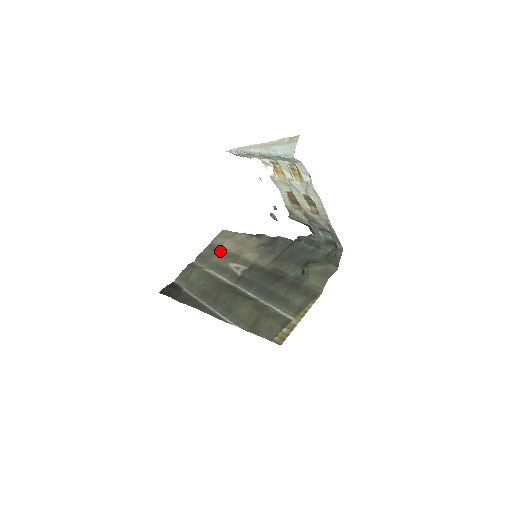
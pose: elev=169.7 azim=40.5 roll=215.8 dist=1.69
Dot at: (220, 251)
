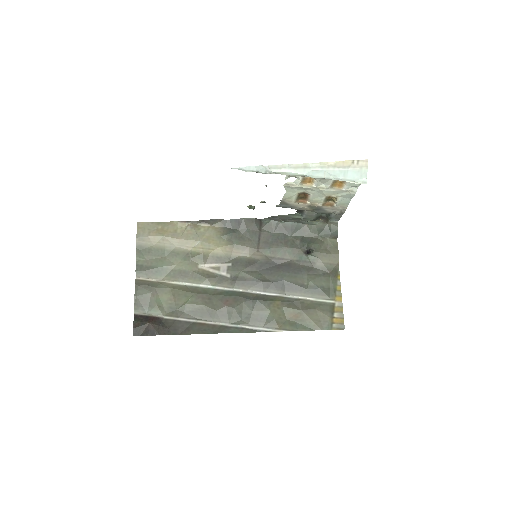
Dot at: (167, 254)
